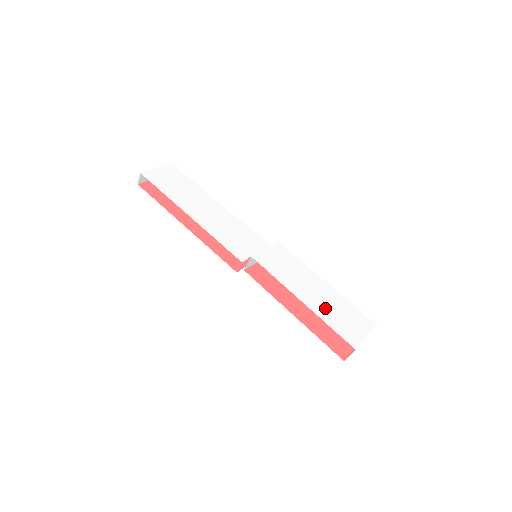
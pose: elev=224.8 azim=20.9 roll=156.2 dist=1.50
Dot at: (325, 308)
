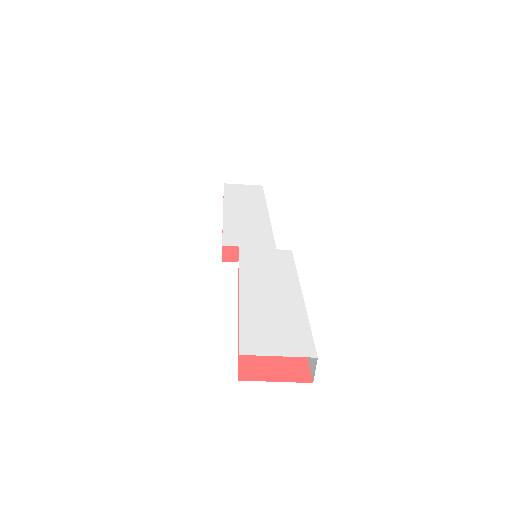
Dot at: (261, 308)
